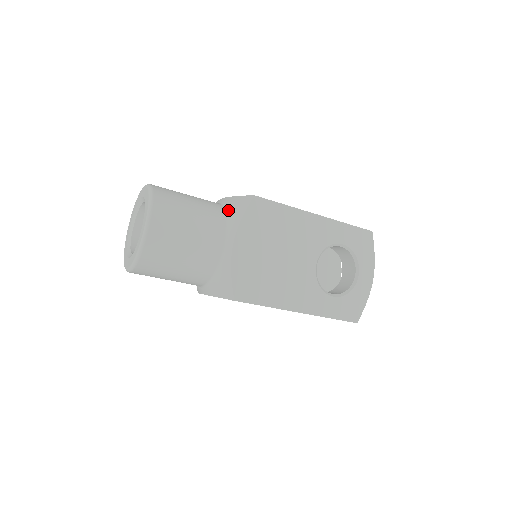
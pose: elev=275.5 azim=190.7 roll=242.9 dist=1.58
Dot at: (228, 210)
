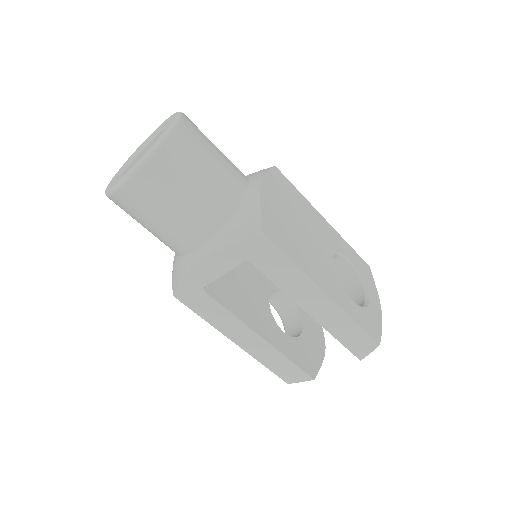
Dot at: occluded
